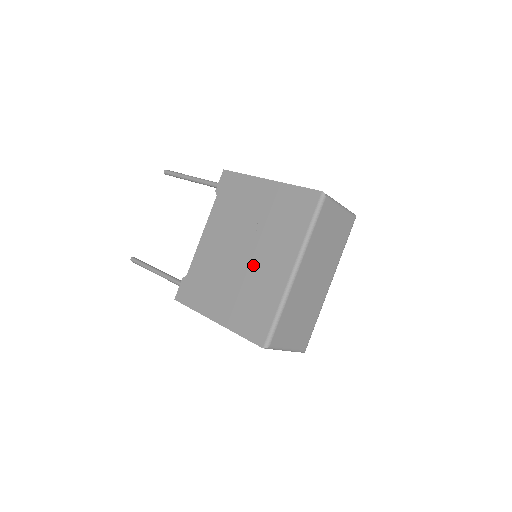
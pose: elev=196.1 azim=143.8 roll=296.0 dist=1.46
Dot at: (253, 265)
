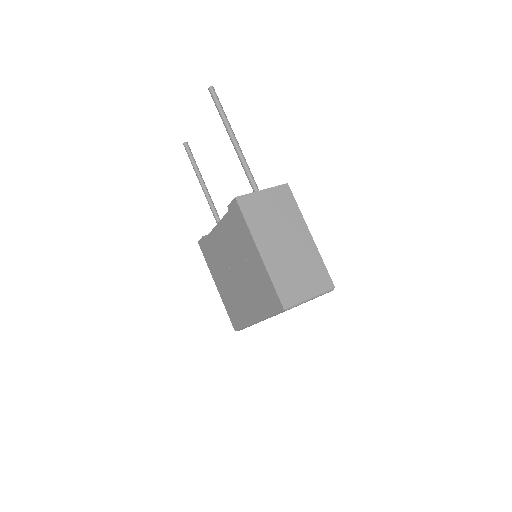
Dot at: (238, 288)
